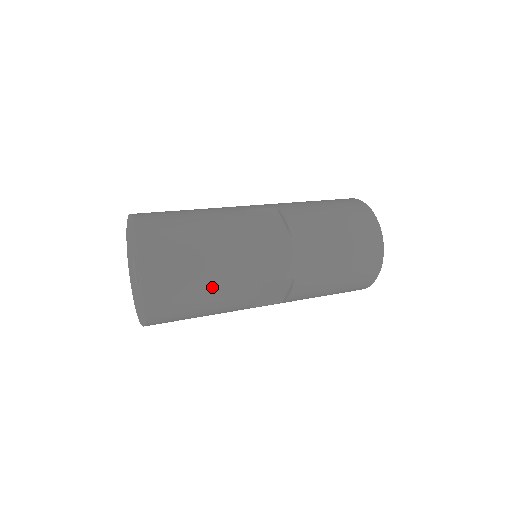
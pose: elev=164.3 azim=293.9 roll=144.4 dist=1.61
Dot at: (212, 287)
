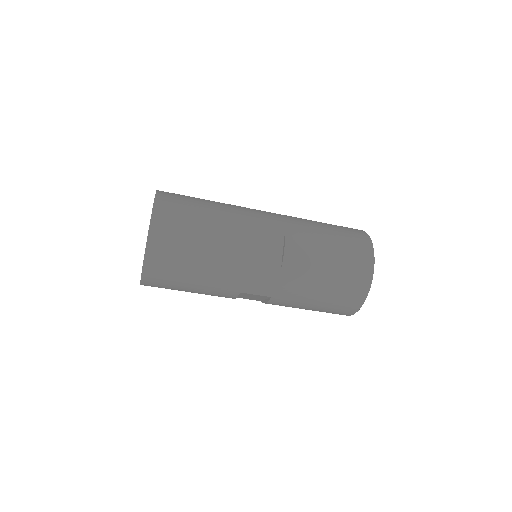
Dot at: (209, 214)
